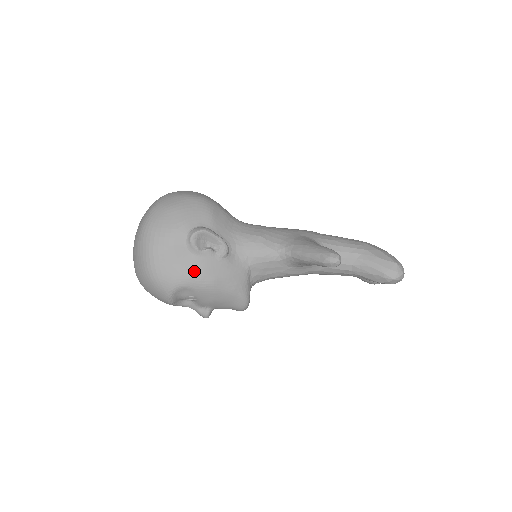
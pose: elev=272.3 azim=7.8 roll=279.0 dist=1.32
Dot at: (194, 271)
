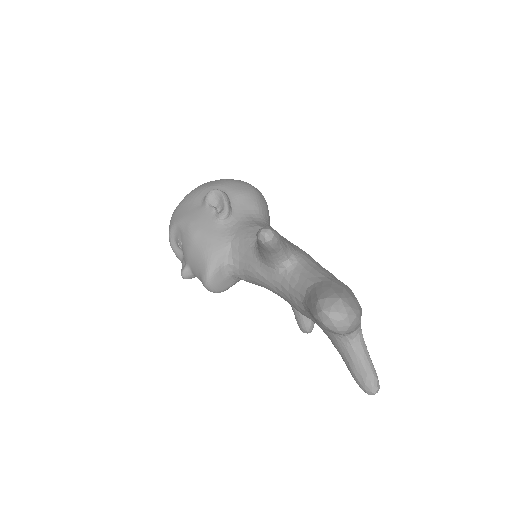
Dot at: (192, 216)
